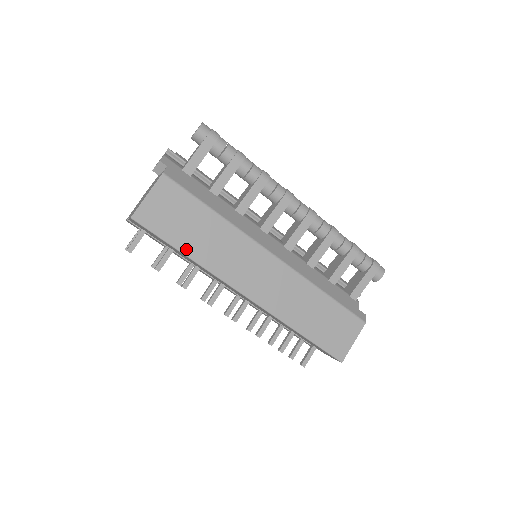
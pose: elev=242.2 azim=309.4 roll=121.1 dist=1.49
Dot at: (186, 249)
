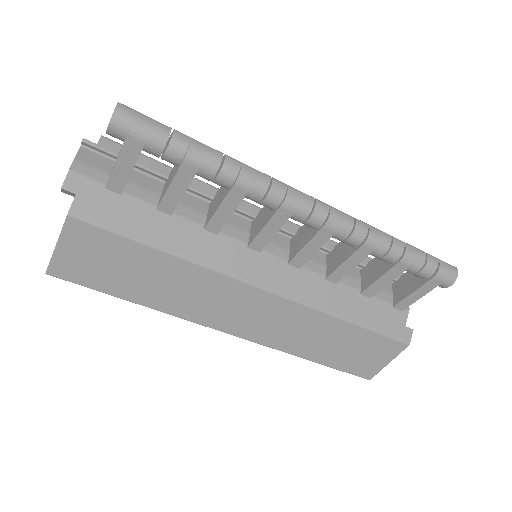
Dot at: (135, 298)
